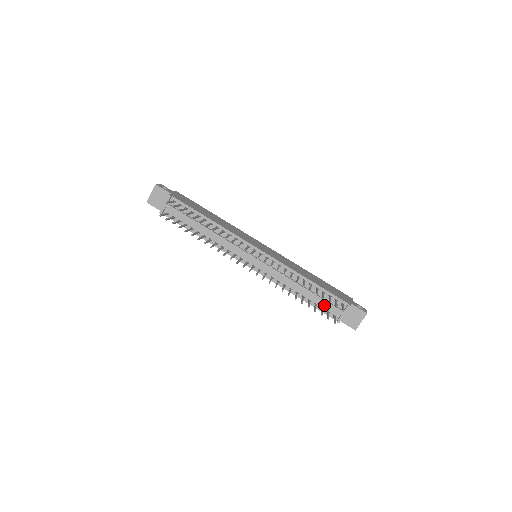
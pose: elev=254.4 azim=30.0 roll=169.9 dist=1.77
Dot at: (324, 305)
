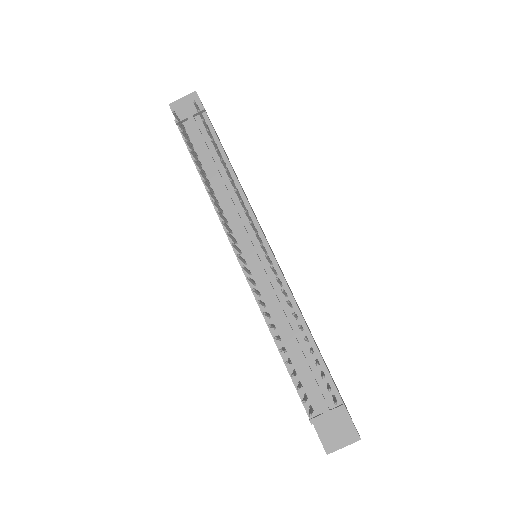
Dot at: (306, 382)
